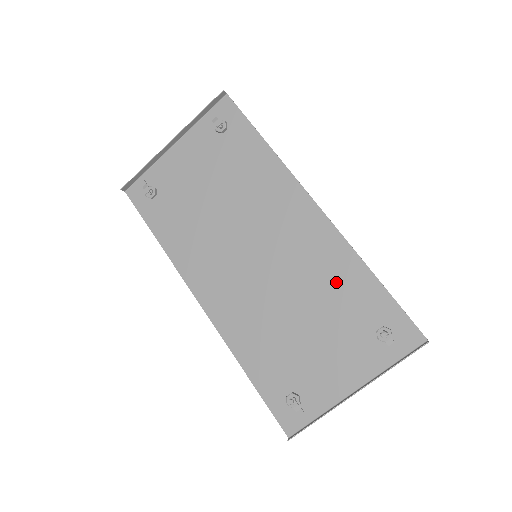
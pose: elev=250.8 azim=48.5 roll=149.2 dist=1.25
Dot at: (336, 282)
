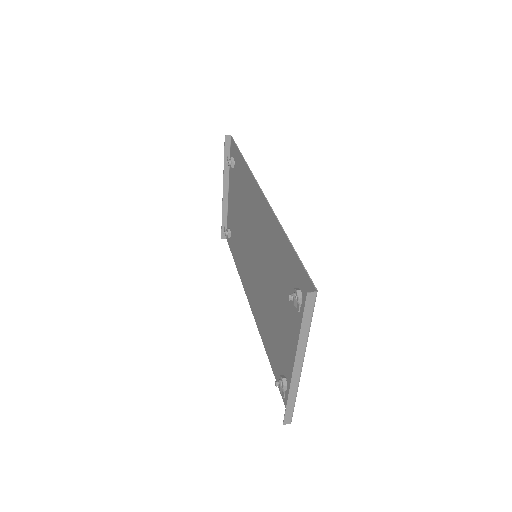
Dot at: (278, 257)
